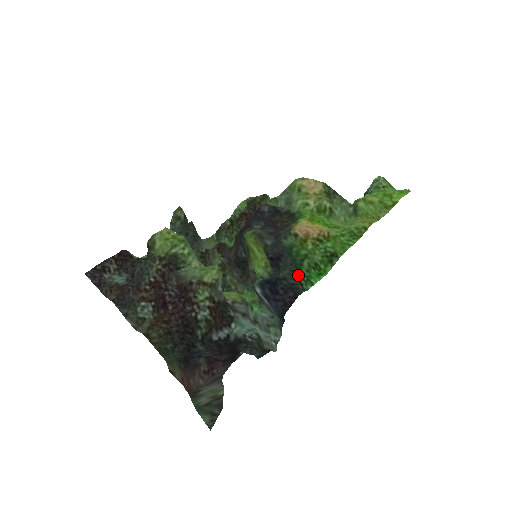
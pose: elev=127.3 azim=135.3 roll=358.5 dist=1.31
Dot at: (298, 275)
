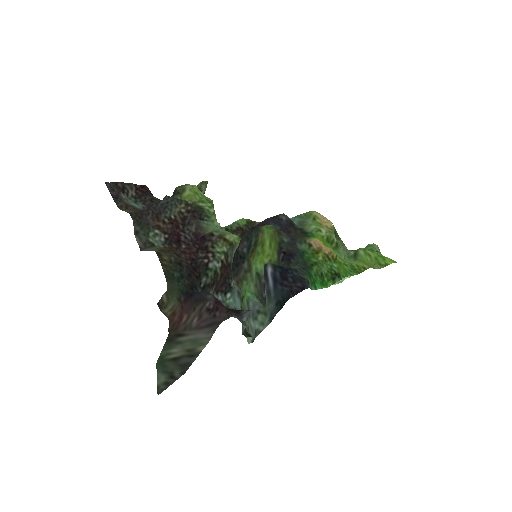
Dot at: (308, 273)
